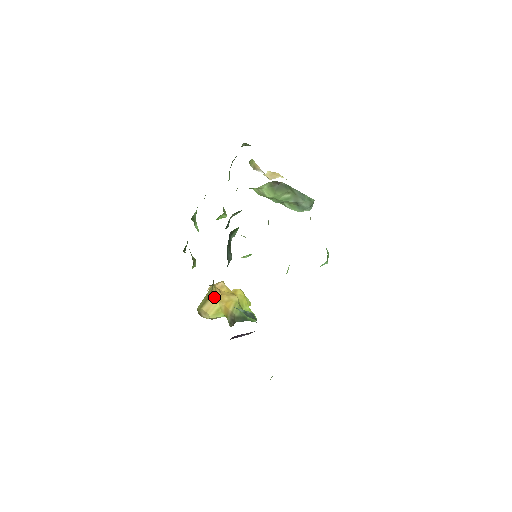
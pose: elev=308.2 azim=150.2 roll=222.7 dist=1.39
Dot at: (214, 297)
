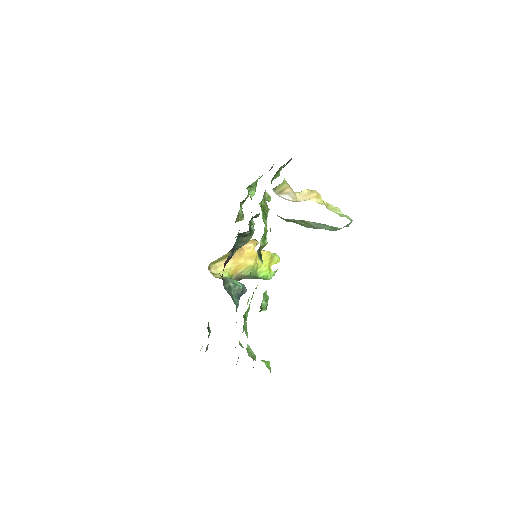
Dot at: occluded
